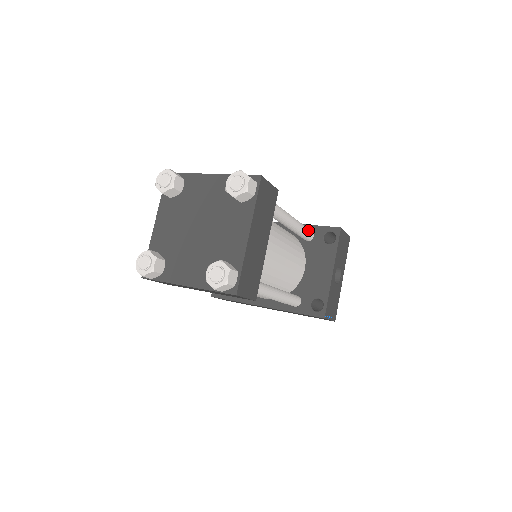
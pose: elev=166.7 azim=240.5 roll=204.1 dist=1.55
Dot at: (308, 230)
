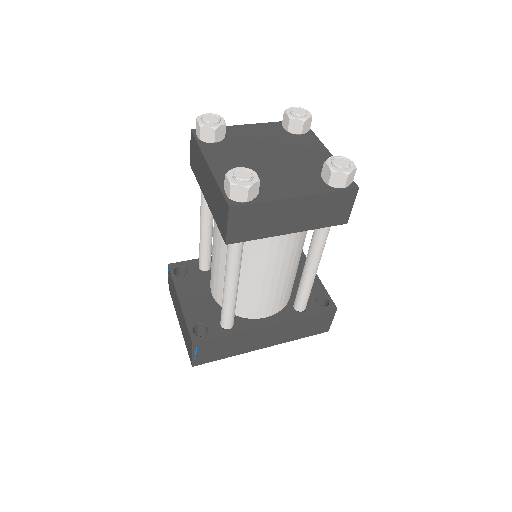
Dot at: occluded
